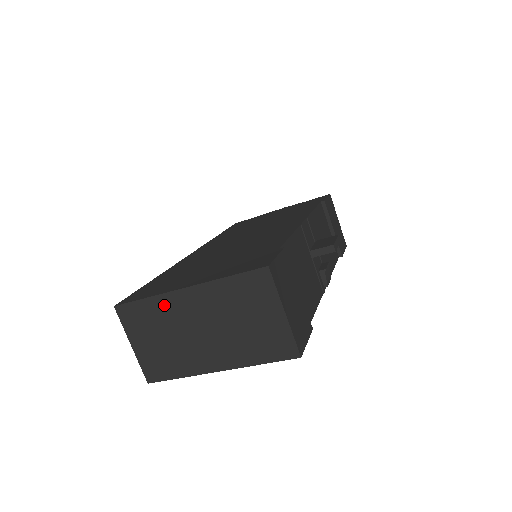
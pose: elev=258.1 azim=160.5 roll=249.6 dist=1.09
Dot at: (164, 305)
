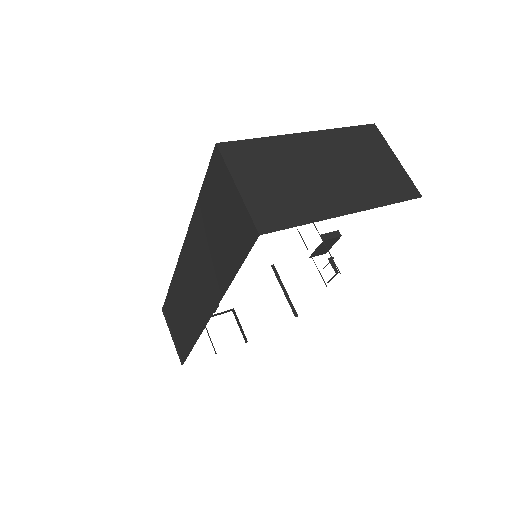
Dot at: (280, 146)
